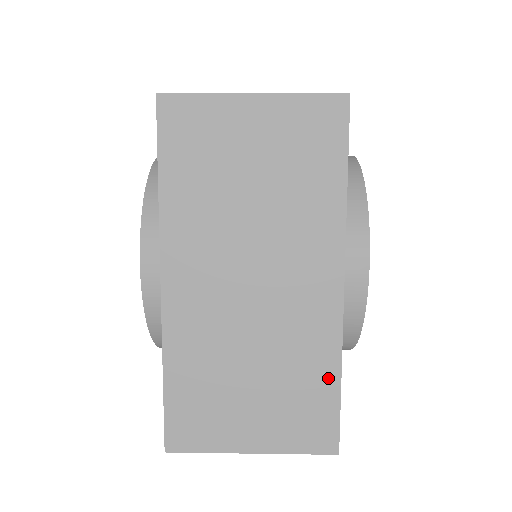
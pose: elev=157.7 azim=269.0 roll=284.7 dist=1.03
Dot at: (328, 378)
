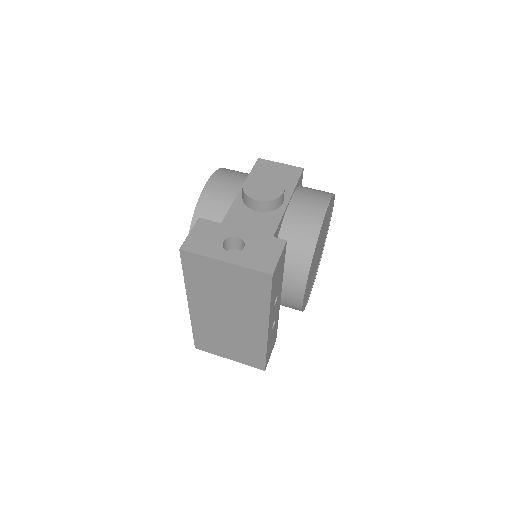
Dot at: (261, 352)
